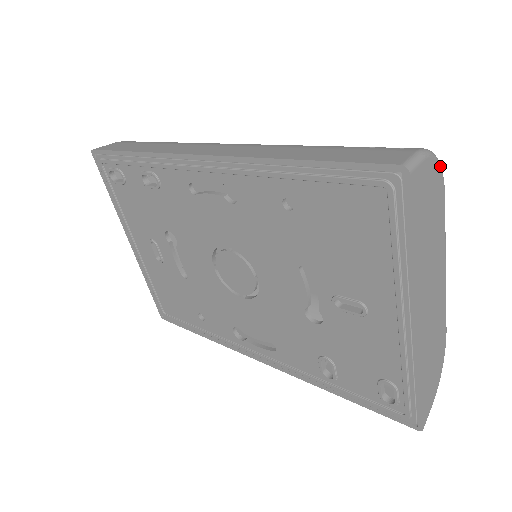
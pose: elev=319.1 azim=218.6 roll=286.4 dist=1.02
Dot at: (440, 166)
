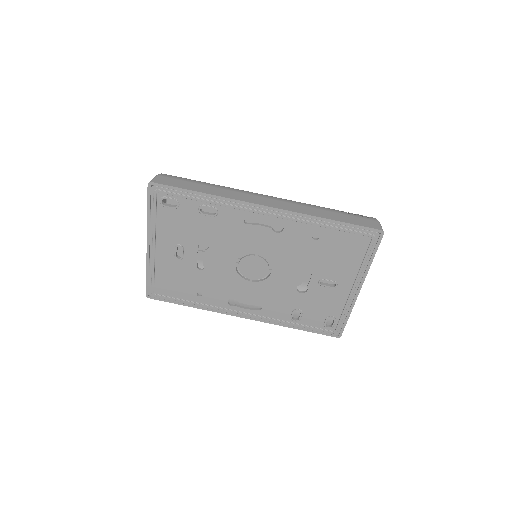
Dot at: occluded
